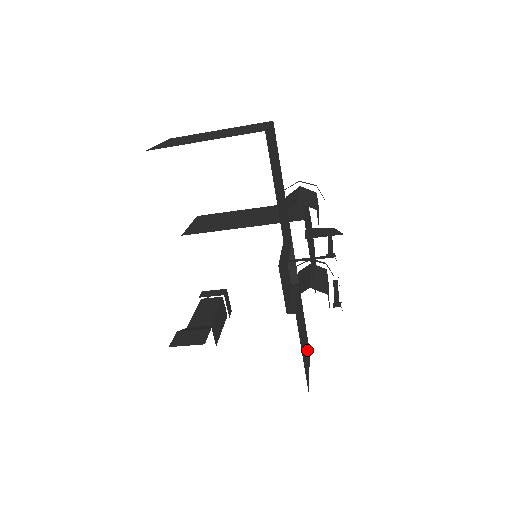
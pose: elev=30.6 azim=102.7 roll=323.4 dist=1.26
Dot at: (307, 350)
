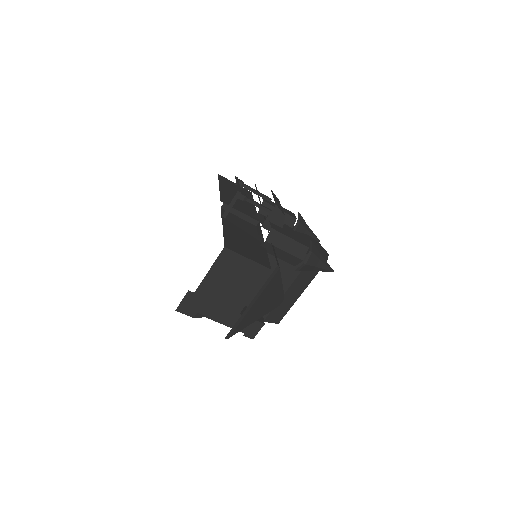
Dot at: (256, 256)
